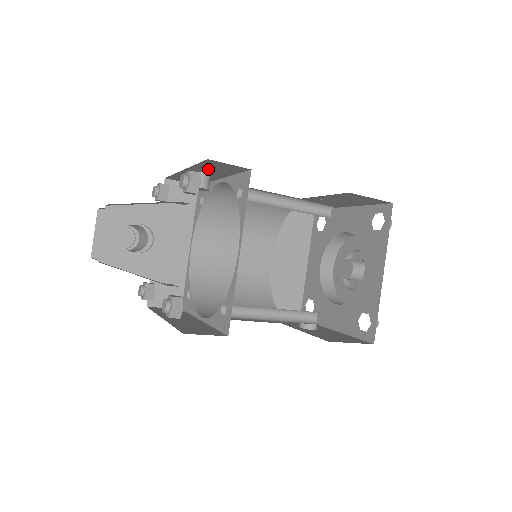
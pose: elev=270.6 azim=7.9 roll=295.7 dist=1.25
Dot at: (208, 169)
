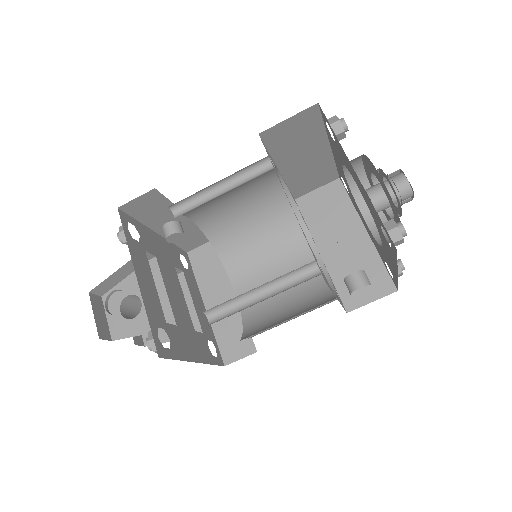
Dot at: (155, 217)
